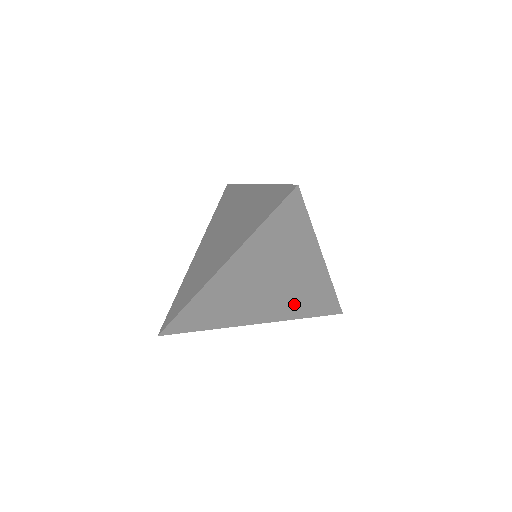
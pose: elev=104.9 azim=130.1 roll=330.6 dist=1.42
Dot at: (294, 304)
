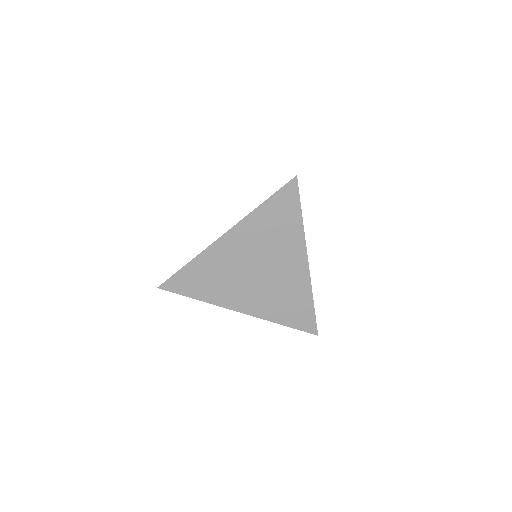
Dot at: (276, 303)
